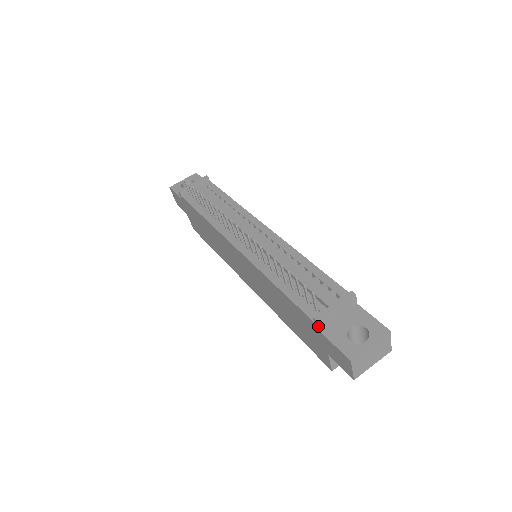
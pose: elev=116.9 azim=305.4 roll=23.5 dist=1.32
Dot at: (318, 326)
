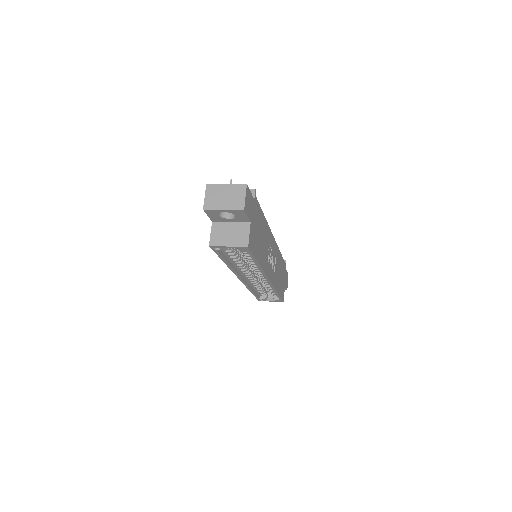
Dot at: occluded
